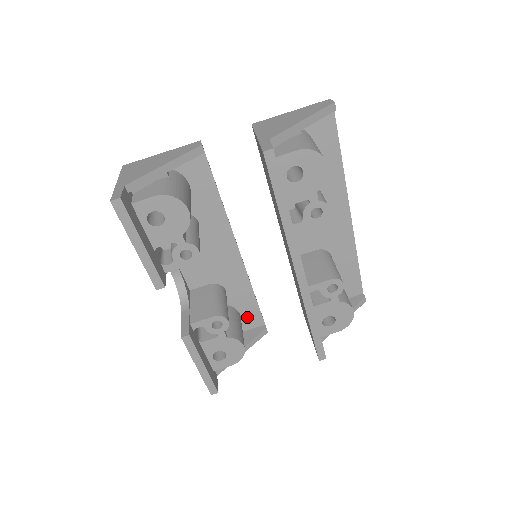
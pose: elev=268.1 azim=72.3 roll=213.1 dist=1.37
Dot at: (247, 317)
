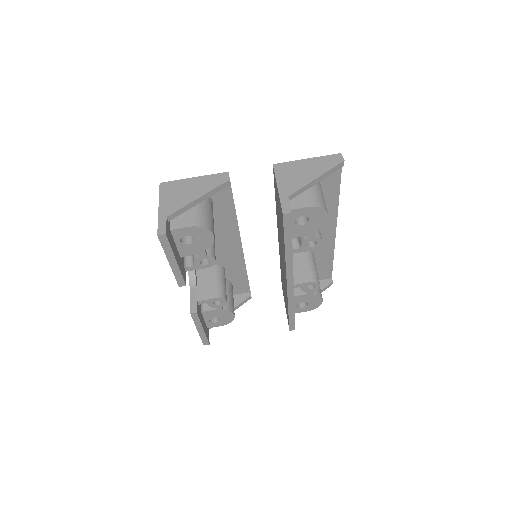
Dot at: (237, 287)
